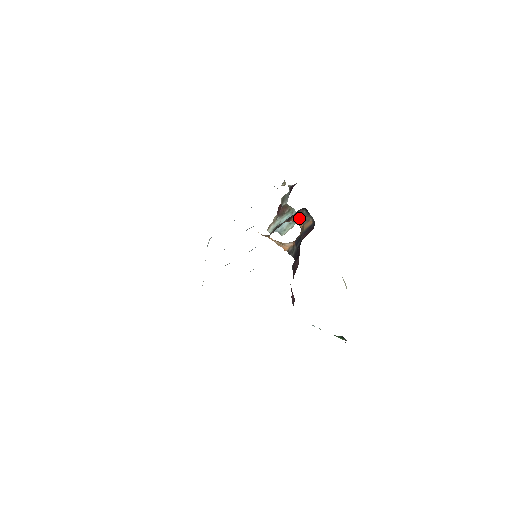
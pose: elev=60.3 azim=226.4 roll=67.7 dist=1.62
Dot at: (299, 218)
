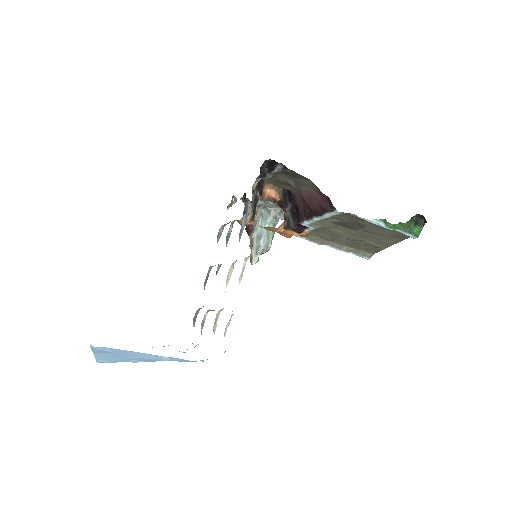
Dot at: (269, 189)
